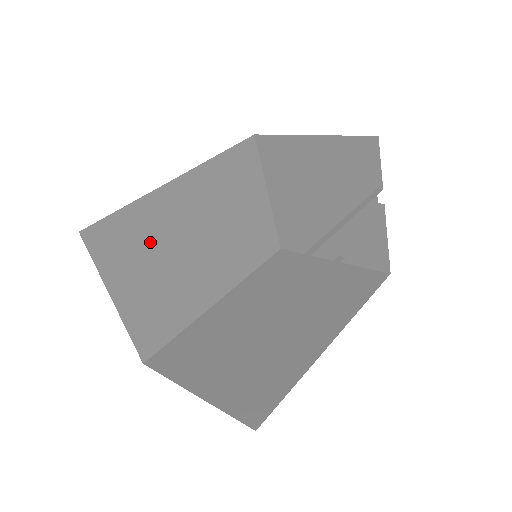
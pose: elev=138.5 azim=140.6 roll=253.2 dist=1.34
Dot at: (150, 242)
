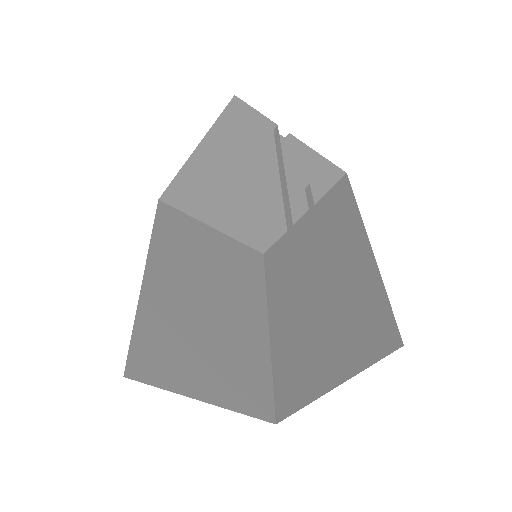
Dot at: (178, 335)
